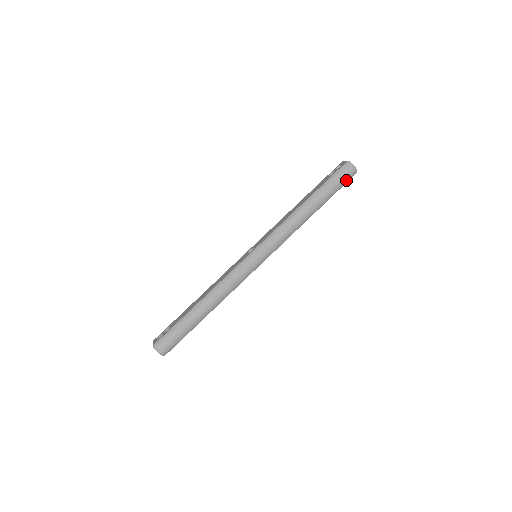
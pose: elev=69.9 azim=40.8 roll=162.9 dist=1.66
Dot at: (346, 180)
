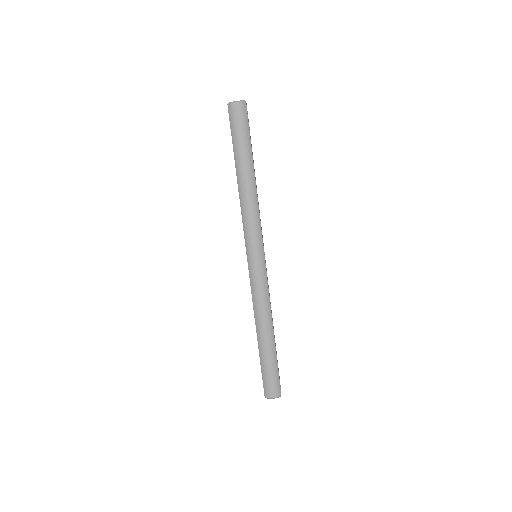
Dot at: (244, 119)
